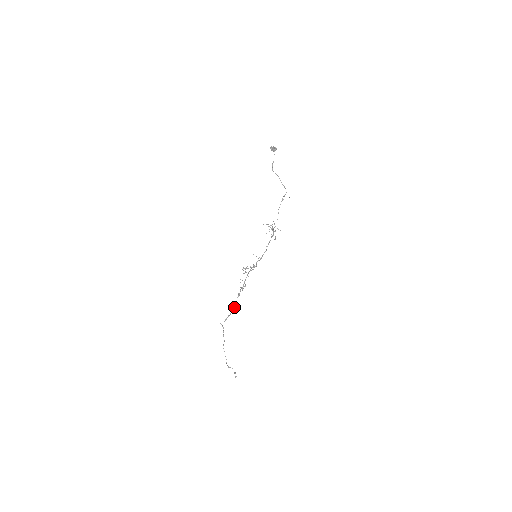
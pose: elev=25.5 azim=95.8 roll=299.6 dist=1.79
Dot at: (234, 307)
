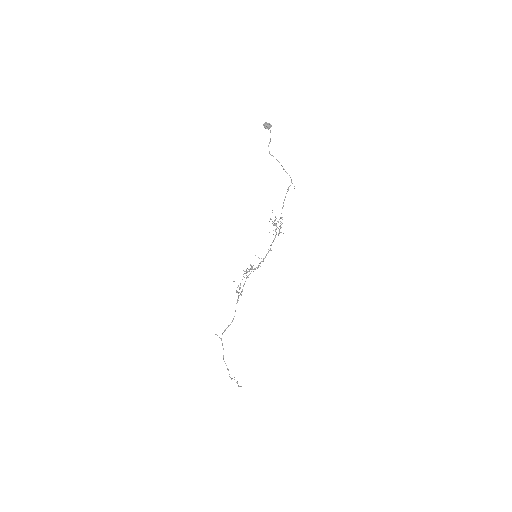
Dot at: (234, 316)
